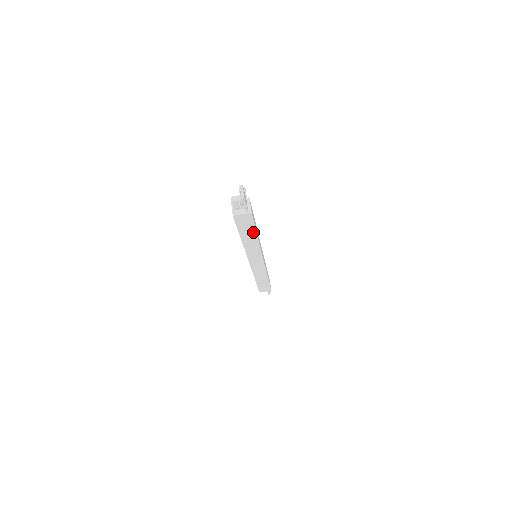
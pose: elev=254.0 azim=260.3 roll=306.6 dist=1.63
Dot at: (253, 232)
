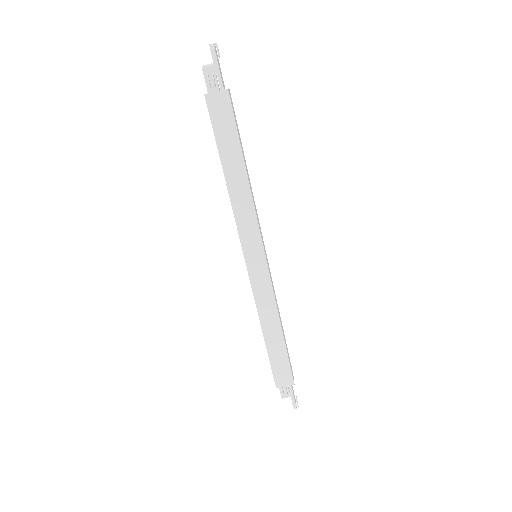
Dot at: (238, 152)
